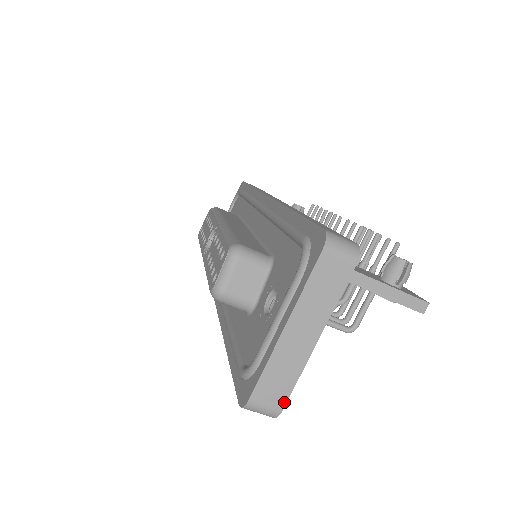
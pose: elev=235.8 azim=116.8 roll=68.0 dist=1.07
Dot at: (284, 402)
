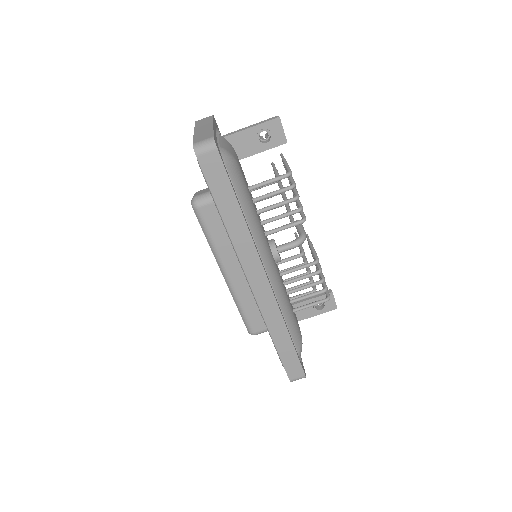
Dot at: (212, 135)
